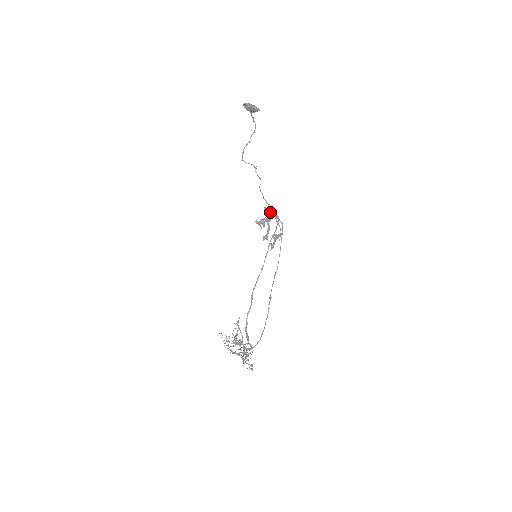
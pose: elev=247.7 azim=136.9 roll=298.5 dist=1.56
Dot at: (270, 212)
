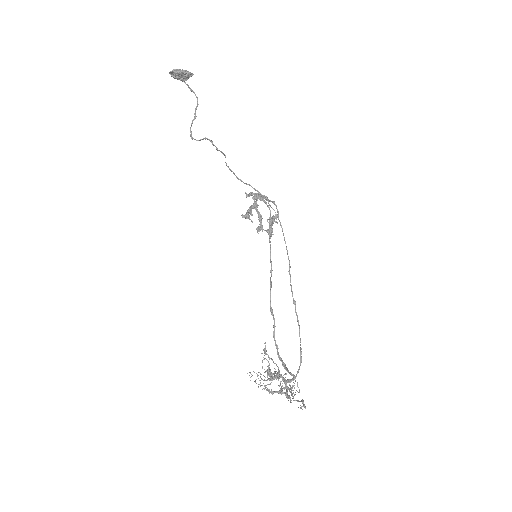
Dot at: (254, 195)
